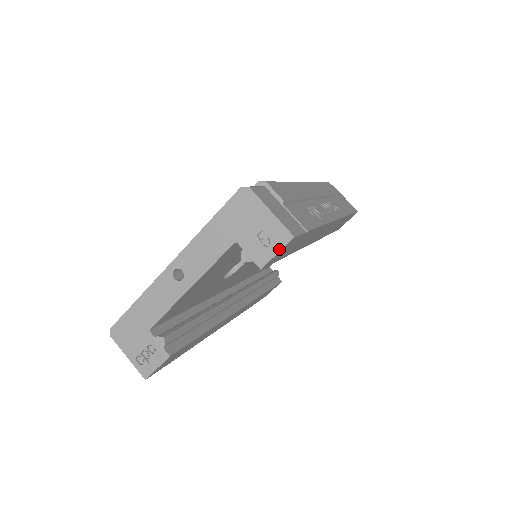
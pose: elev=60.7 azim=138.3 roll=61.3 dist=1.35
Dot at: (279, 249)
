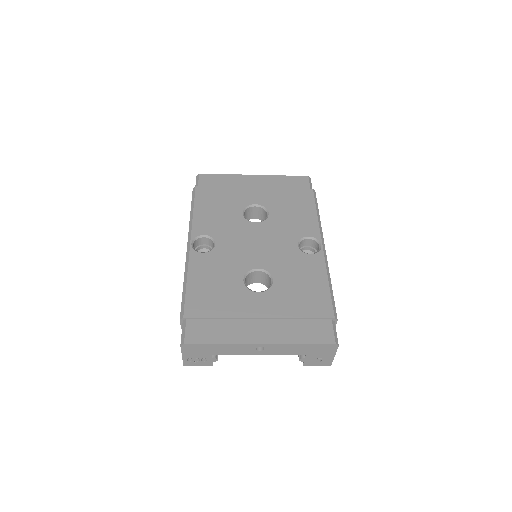
Dot at: (320, 365)
